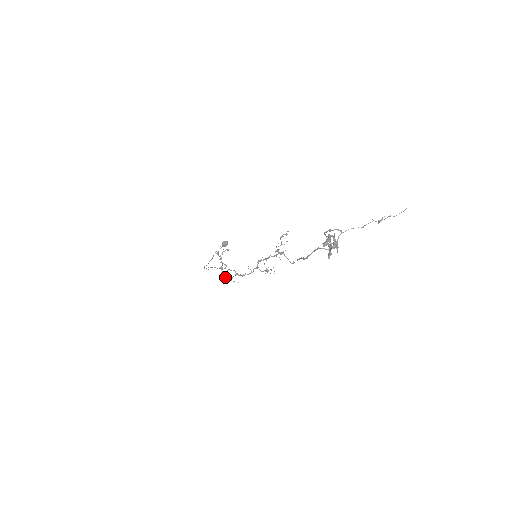
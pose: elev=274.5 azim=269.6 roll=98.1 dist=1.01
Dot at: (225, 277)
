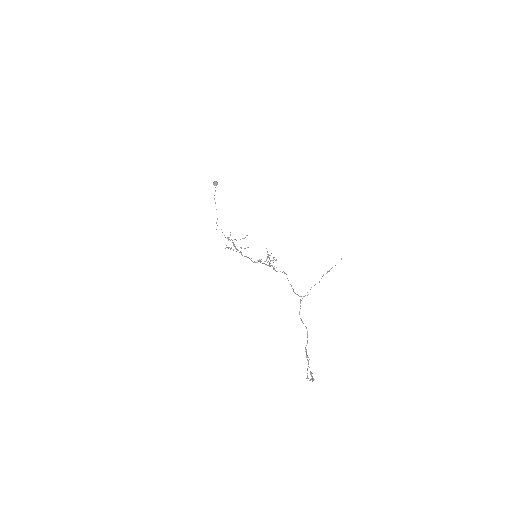
Dot at: occluded
